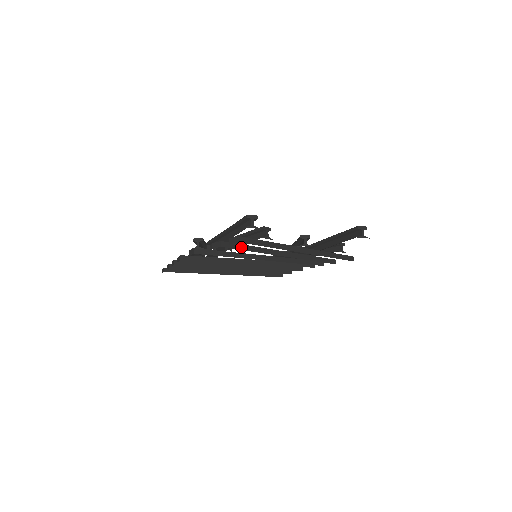
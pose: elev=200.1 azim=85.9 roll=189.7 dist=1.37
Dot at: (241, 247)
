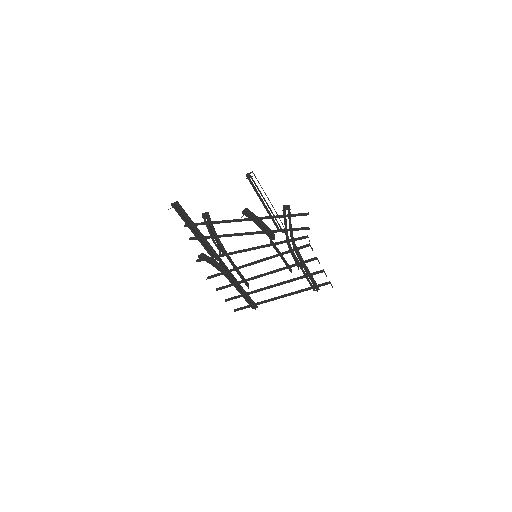
Dot at: (206, 238)
